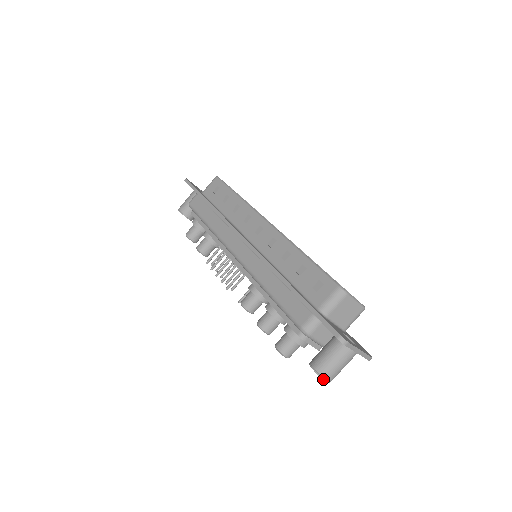
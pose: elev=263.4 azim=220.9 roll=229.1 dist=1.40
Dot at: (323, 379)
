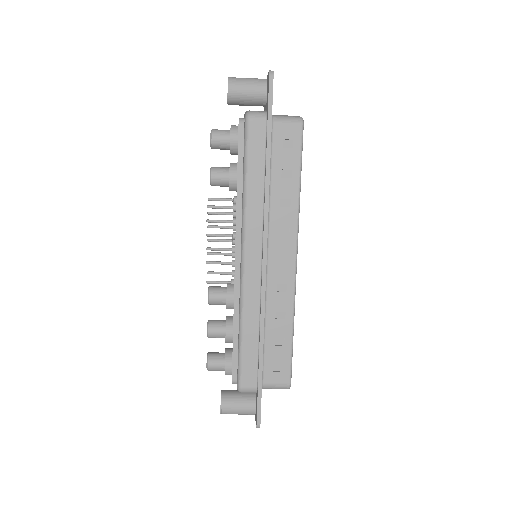
Dot at: occluded
